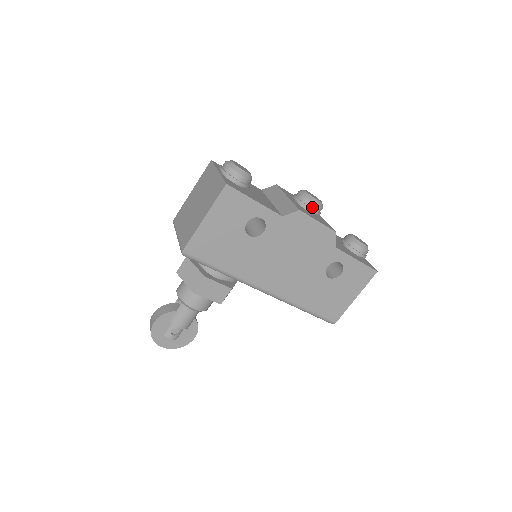
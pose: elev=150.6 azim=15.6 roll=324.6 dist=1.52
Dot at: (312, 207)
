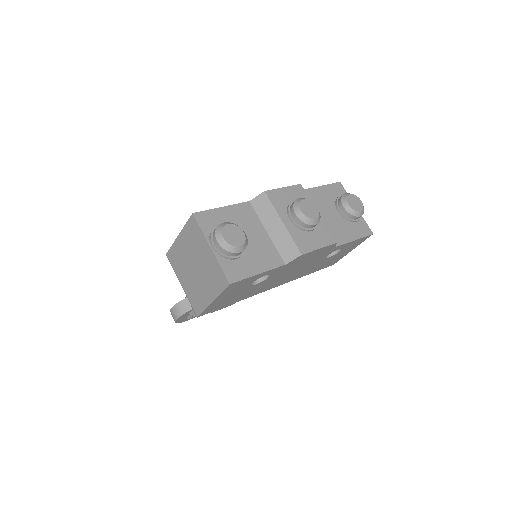
Dot at: (310, 227)
